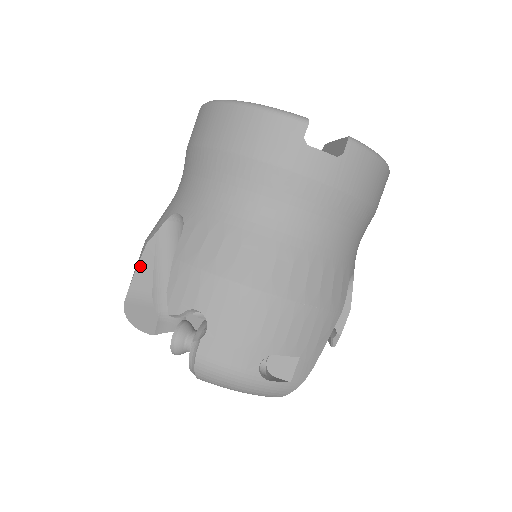
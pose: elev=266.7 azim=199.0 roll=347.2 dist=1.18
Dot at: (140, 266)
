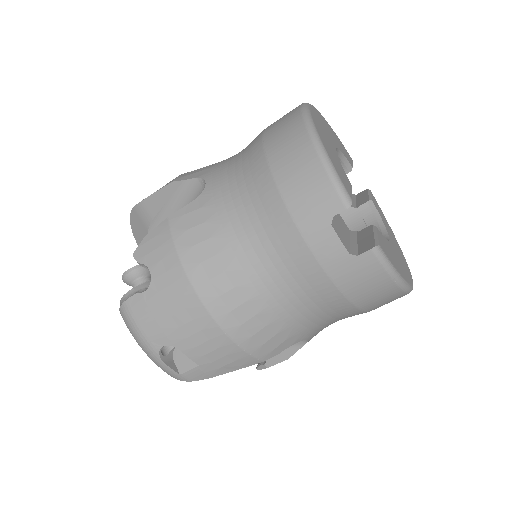
Dot at: (158, 193)
